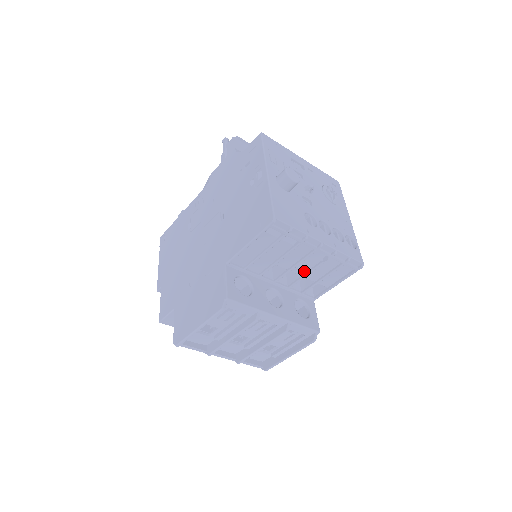
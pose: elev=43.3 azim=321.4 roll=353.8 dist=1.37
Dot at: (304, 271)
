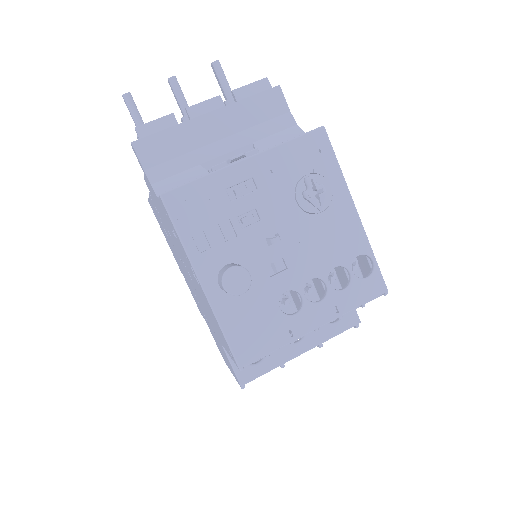
Dot at: occluded
